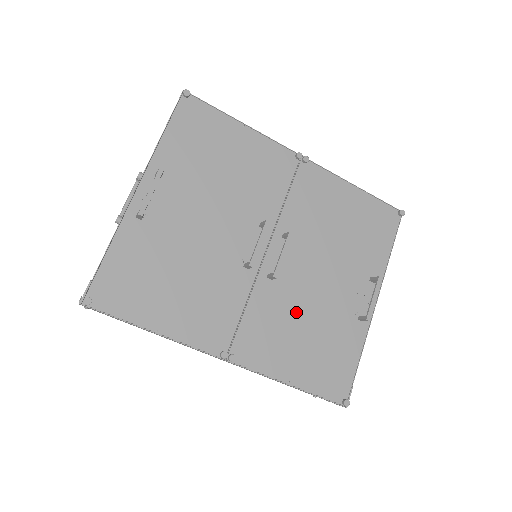
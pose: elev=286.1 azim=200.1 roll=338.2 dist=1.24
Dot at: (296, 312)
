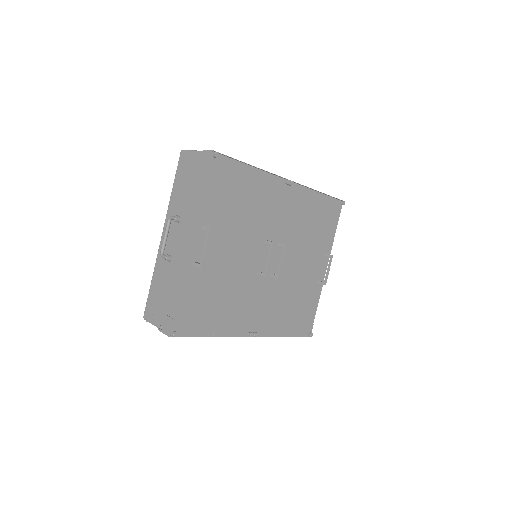
Dot at: (286, 292)
